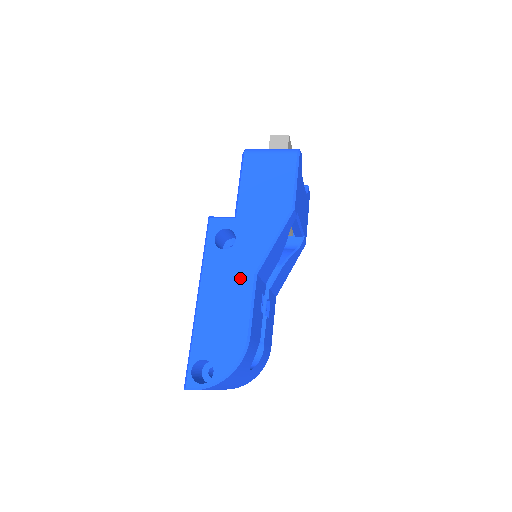
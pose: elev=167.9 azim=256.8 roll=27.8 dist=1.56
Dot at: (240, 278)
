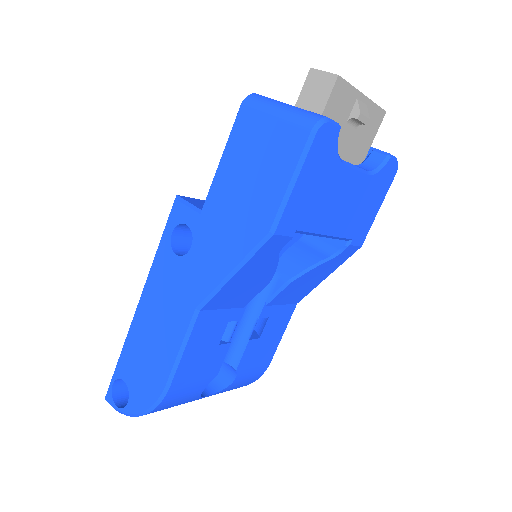
Dot at: (180, 305)
